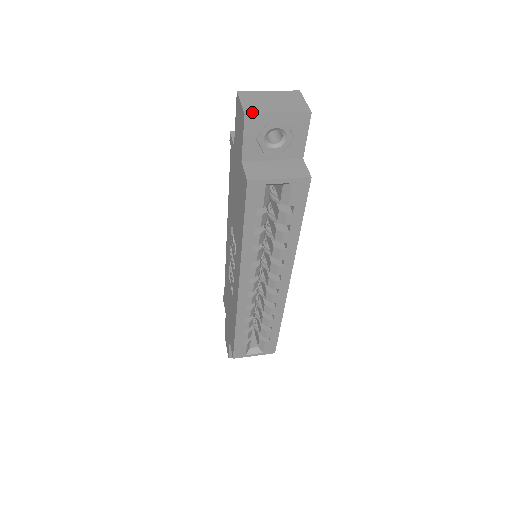
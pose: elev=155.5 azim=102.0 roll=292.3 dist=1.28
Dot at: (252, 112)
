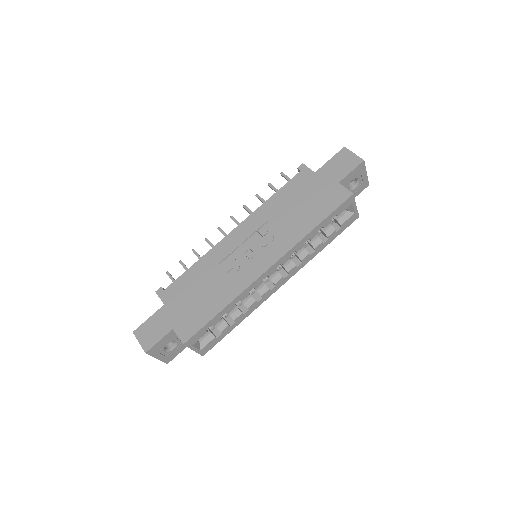
Dot at: (364, 162)
